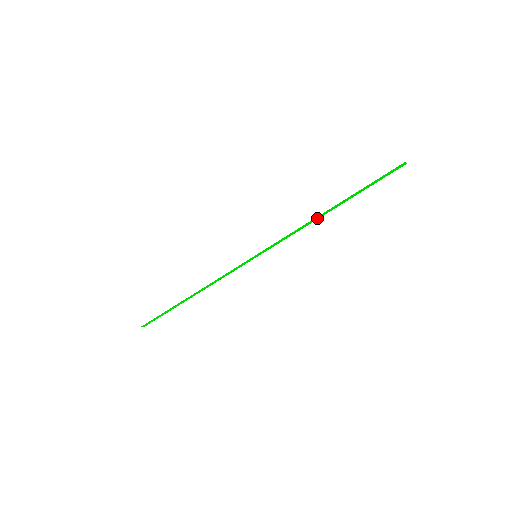
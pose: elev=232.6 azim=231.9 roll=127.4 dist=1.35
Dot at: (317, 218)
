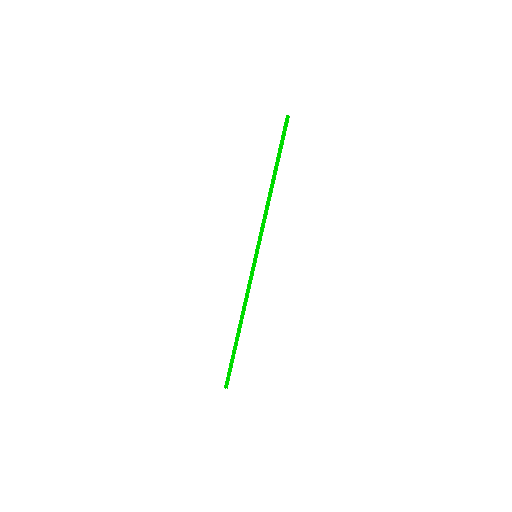
Dot at: (269, 195)
